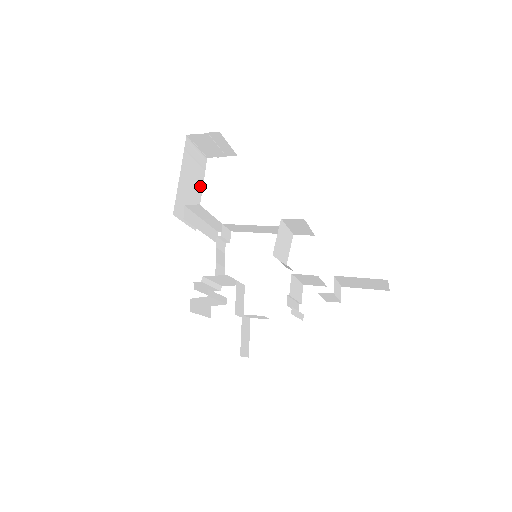
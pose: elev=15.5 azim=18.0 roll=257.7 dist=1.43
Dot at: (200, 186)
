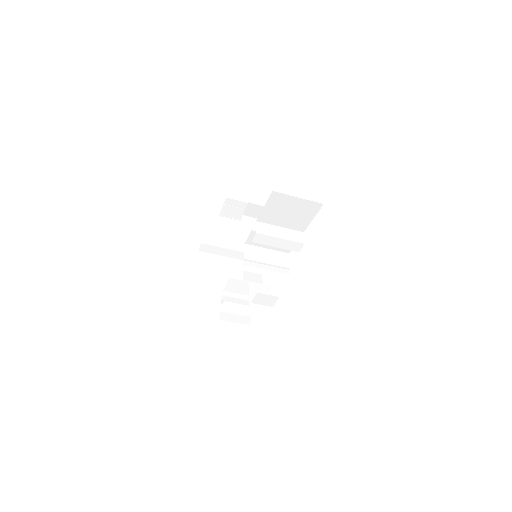
Dot at: occluded
